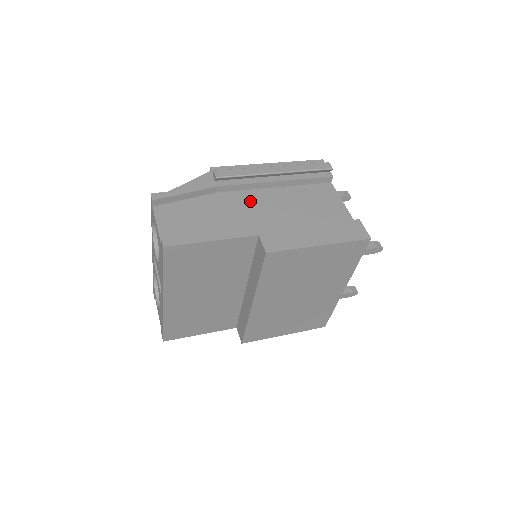
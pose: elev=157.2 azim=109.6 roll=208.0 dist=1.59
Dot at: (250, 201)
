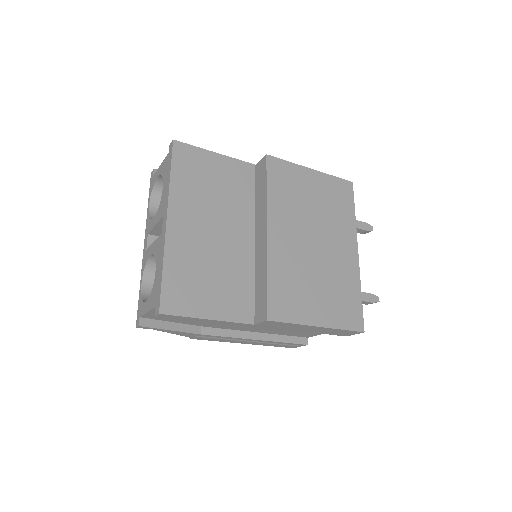
Dot at: occluded
